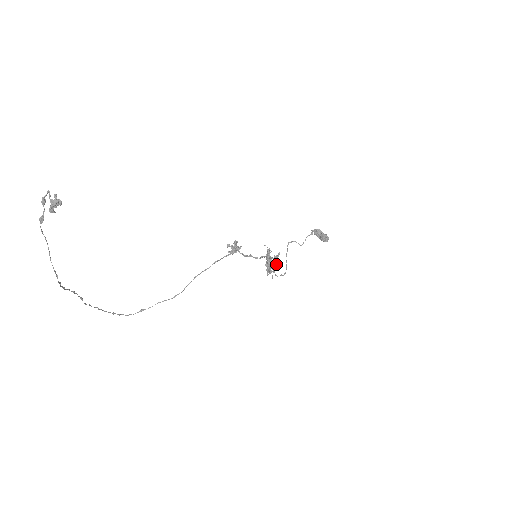
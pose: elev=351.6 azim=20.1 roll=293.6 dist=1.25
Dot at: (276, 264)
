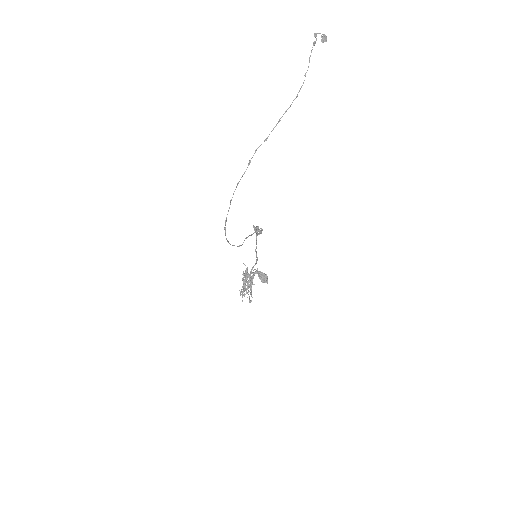
Dot at: (251, 284)
